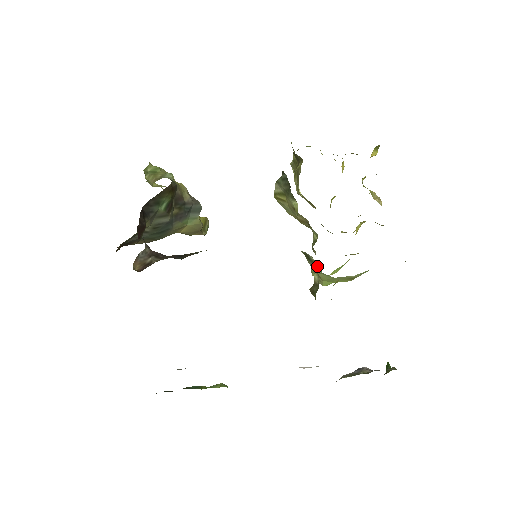
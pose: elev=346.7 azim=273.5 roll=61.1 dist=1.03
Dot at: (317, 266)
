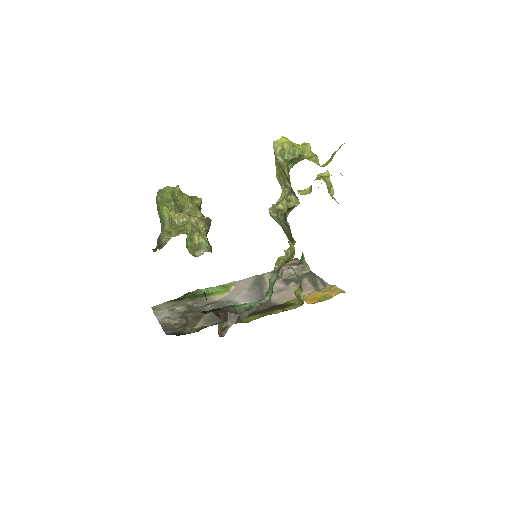
Dot at: occluded
